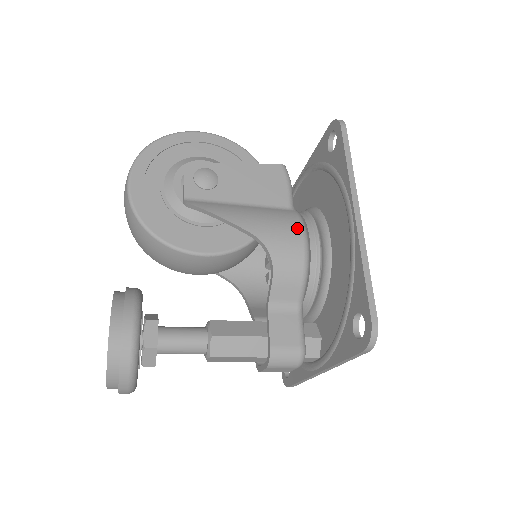
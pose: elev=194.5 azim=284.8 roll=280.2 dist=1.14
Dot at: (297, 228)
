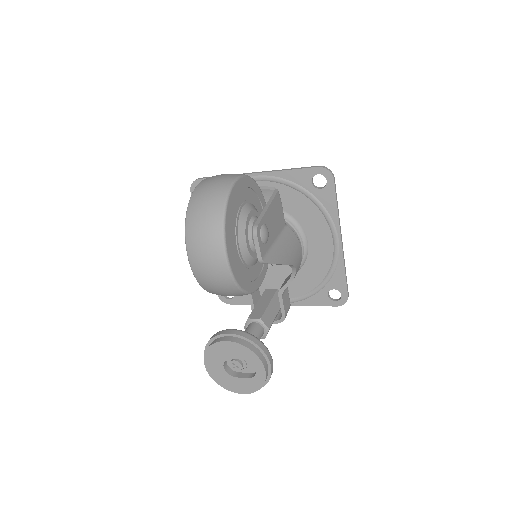
Dot at: (299, 244)
